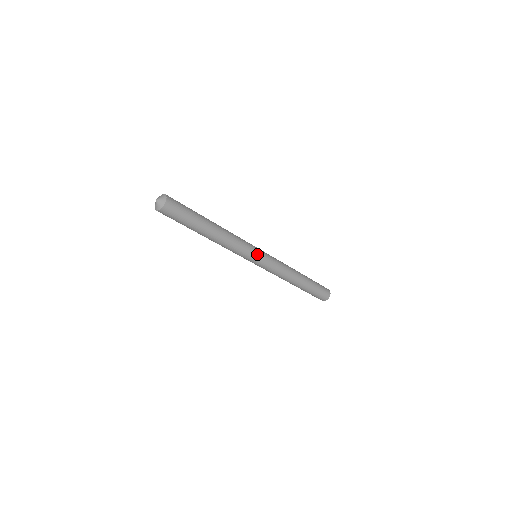
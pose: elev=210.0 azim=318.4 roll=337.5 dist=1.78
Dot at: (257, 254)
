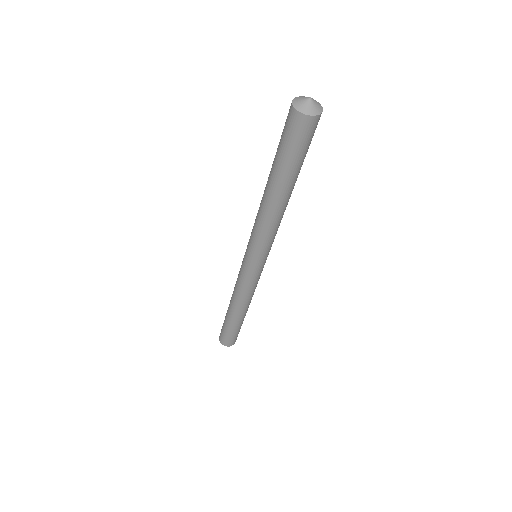
Dot at: (263, 259)
